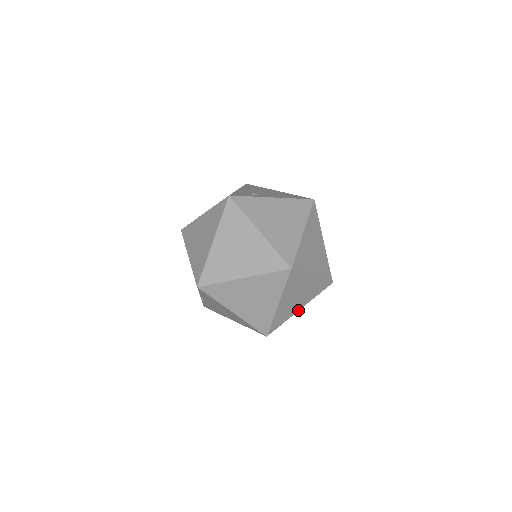
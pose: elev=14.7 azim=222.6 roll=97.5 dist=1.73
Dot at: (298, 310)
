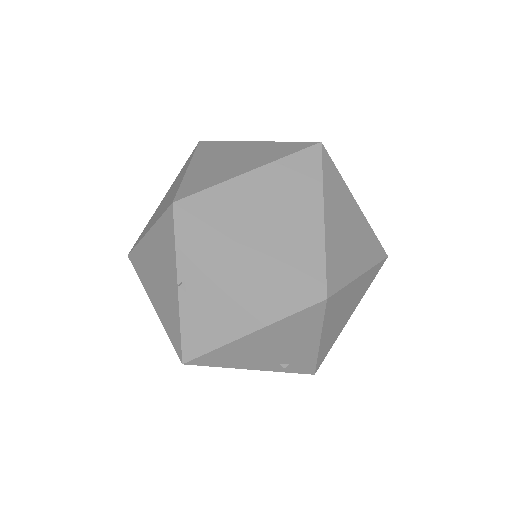
Dot at: (359, 275)
